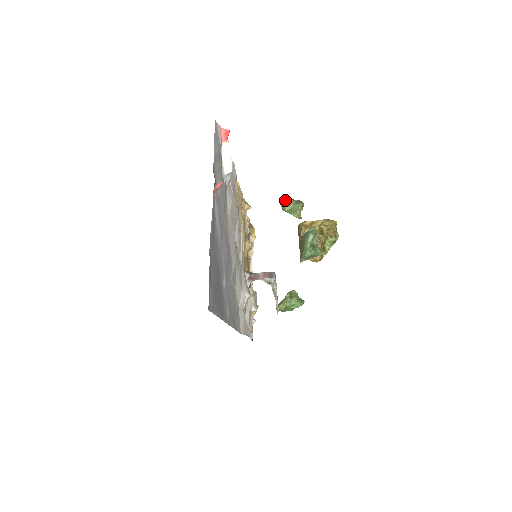
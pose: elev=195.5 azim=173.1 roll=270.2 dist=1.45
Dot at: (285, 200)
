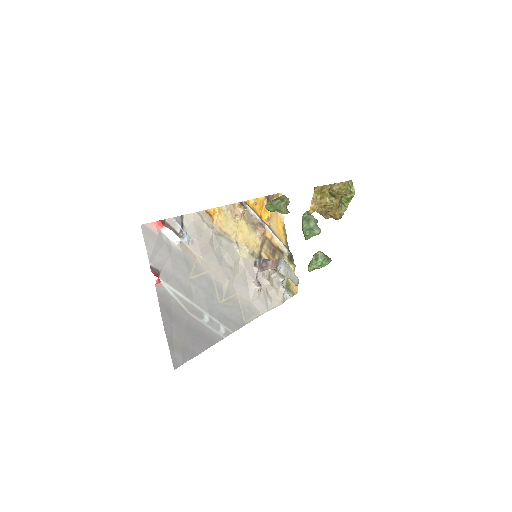
Dot at: (267, 203)
